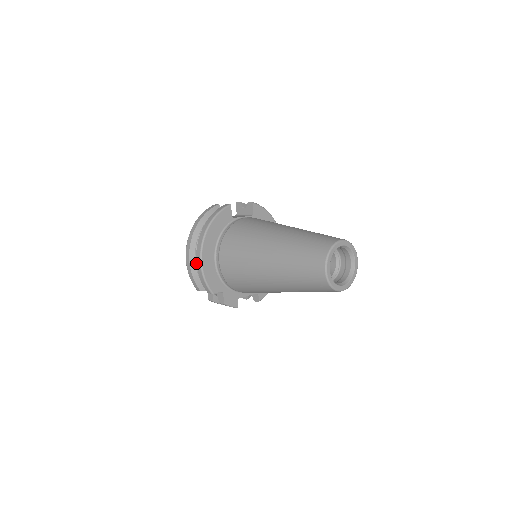
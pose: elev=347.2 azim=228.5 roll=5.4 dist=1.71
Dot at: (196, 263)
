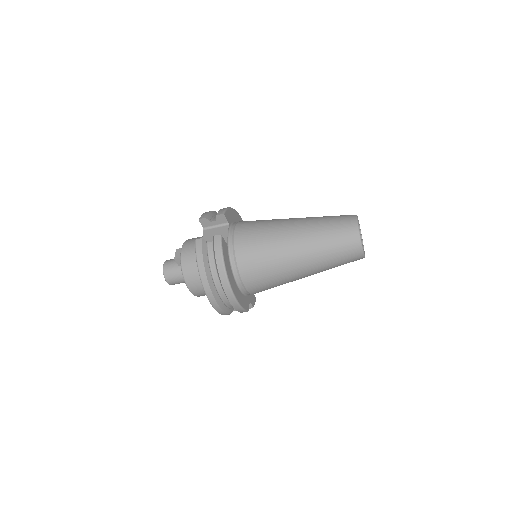
Dot at: occluded
